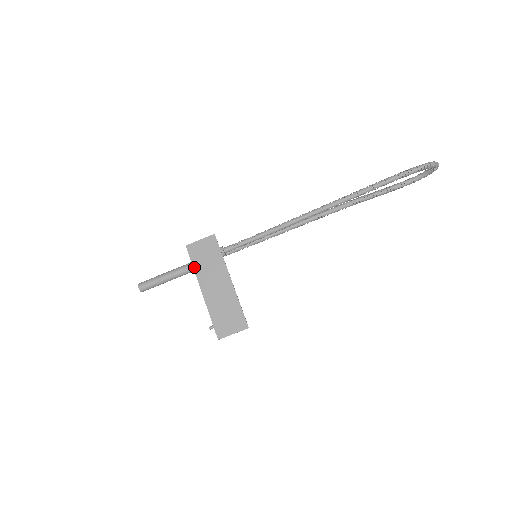
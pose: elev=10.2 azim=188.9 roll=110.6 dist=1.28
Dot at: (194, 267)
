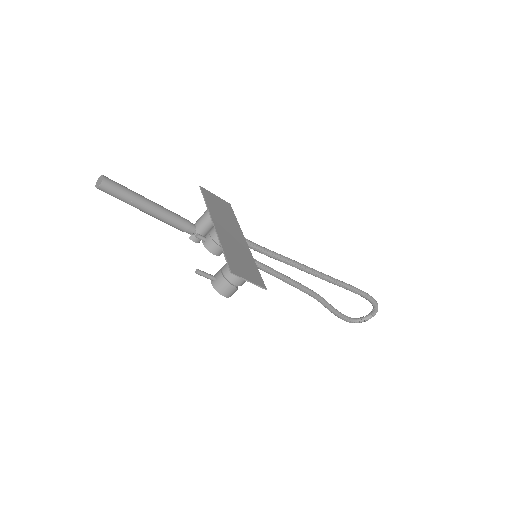
Dot at: (208, 204)
